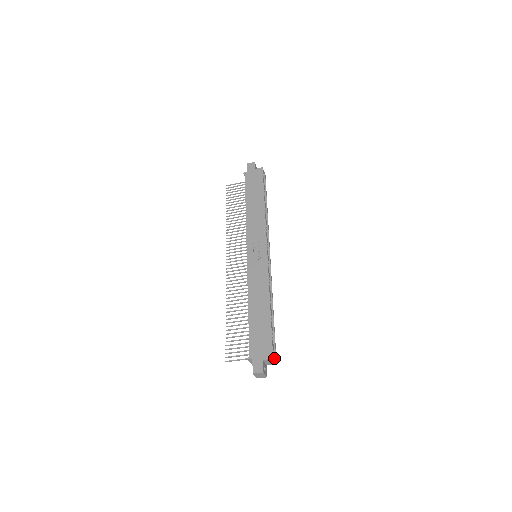
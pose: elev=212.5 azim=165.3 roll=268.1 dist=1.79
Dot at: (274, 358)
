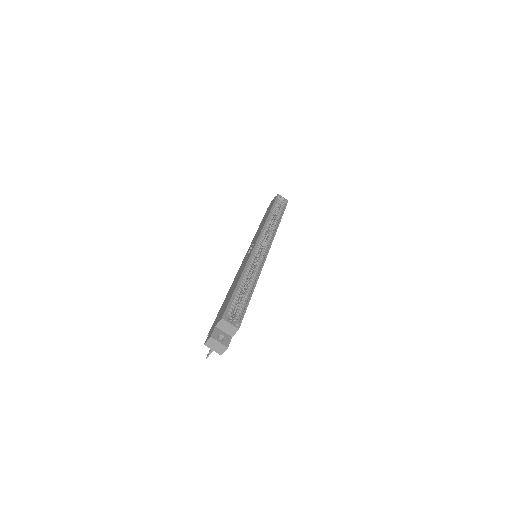
Dot at: (233, 323)
